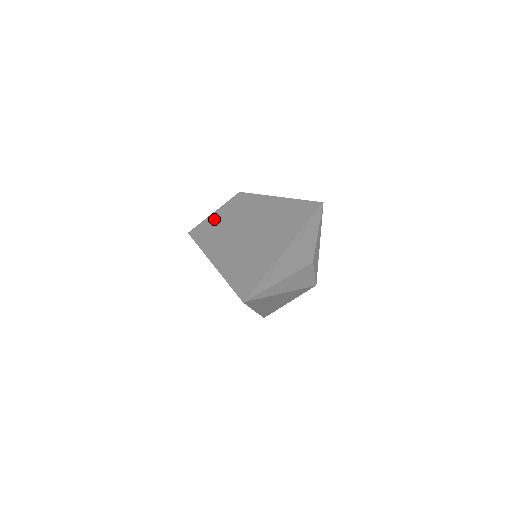
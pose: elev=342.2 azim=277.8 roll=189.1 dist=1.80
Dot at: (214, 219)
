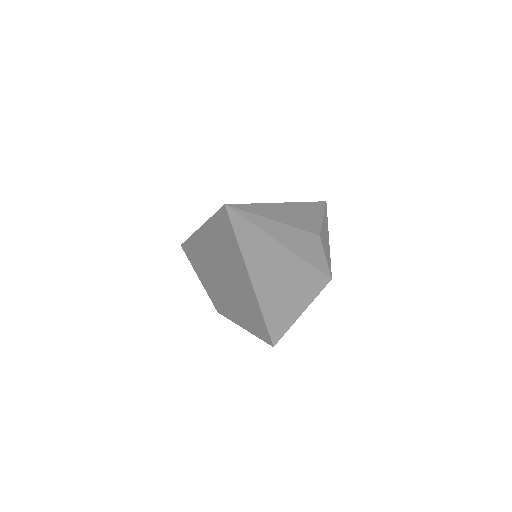
Dot at: occluded
